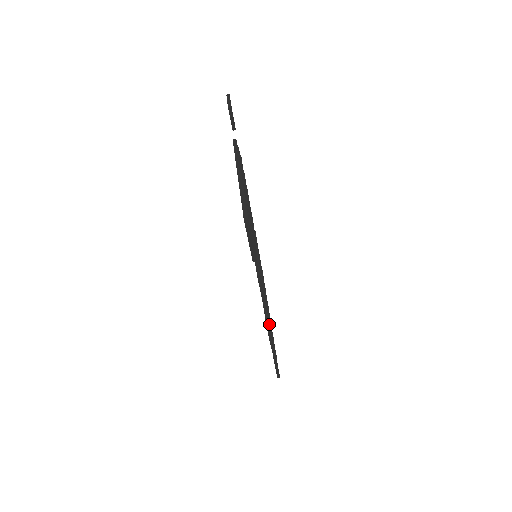
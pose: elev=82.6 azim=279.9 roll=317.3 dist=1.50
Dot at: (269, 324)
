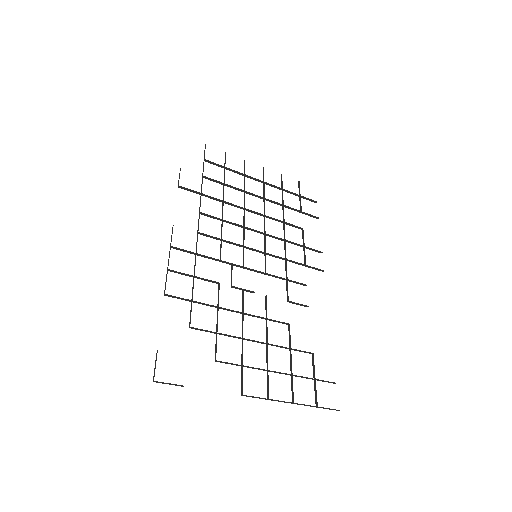
Dot at: occluded
